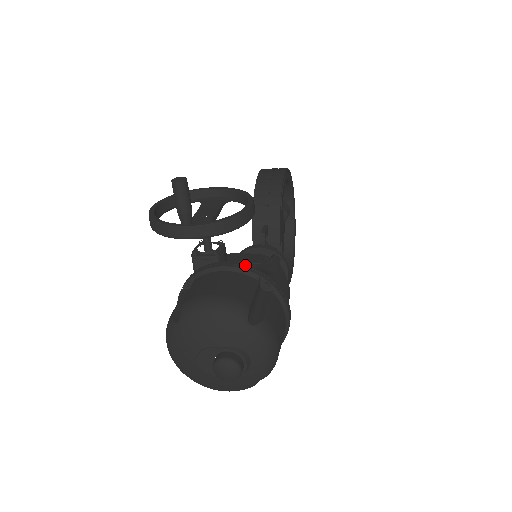
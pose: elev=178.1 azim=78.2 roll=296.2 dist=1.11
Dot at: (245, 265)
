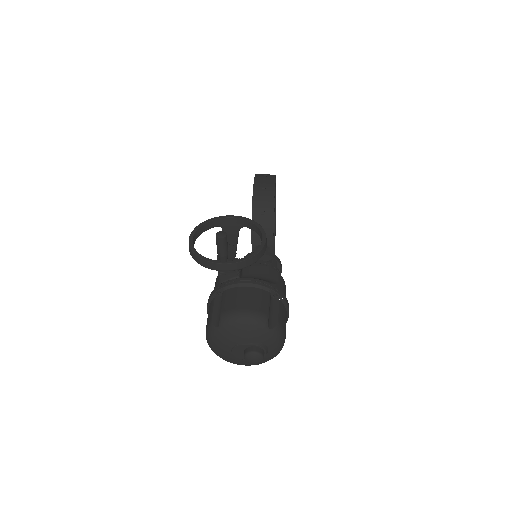
Dot at: (260, 281)
